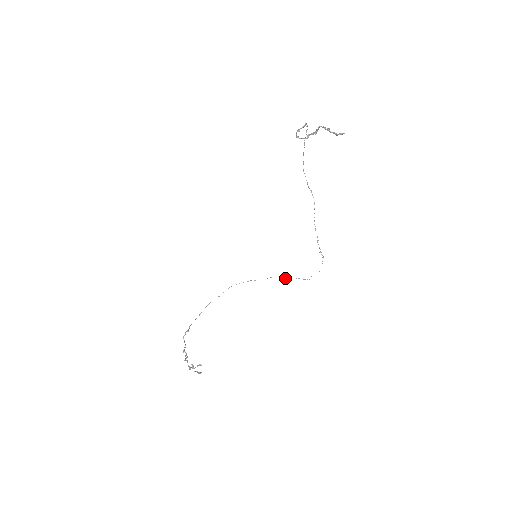
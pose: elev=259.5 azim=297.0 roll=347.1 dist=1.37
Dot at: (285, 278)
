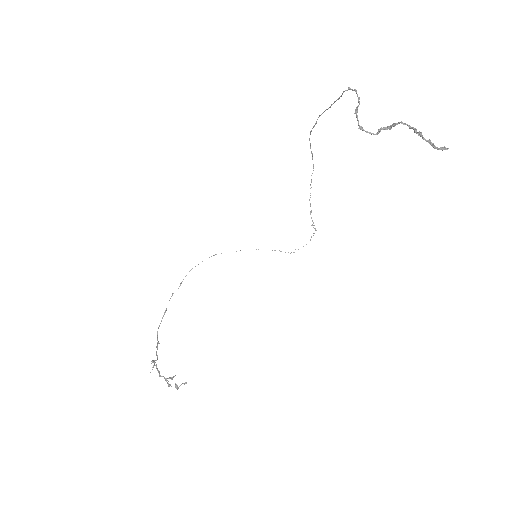
Dot at: occluded
